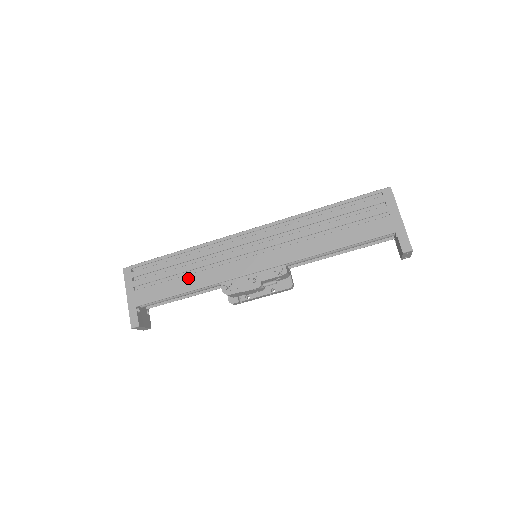
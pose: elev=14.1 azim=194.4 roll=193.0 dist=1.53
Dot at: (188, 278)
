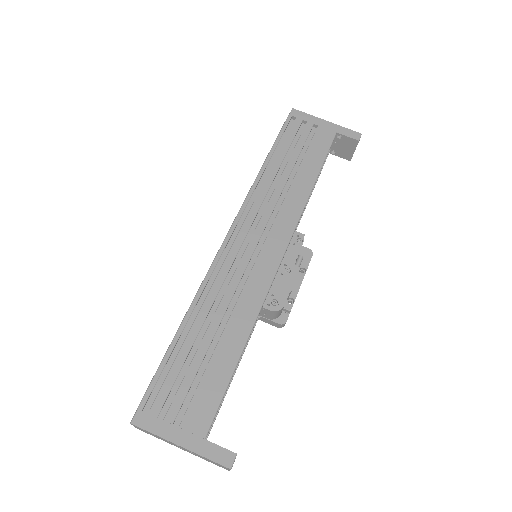
Dot at: (226, 338)
